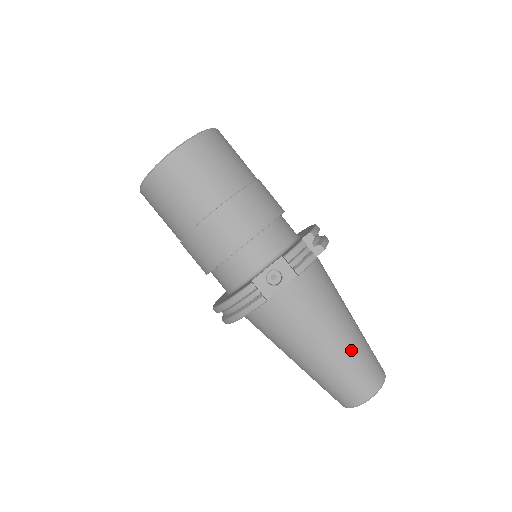
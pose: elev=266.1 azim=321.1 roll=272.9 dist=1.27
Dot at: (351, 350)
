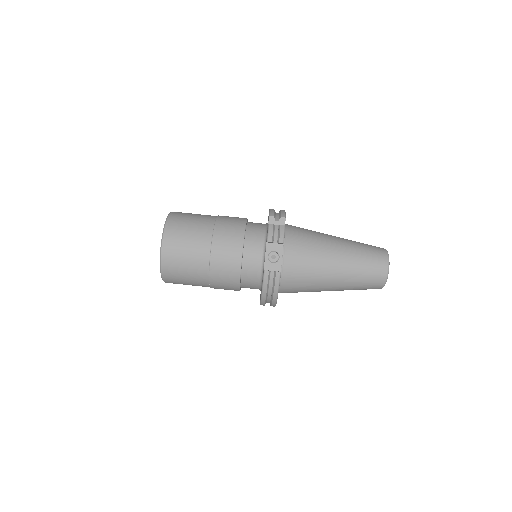
Dot at: (352, 255)
